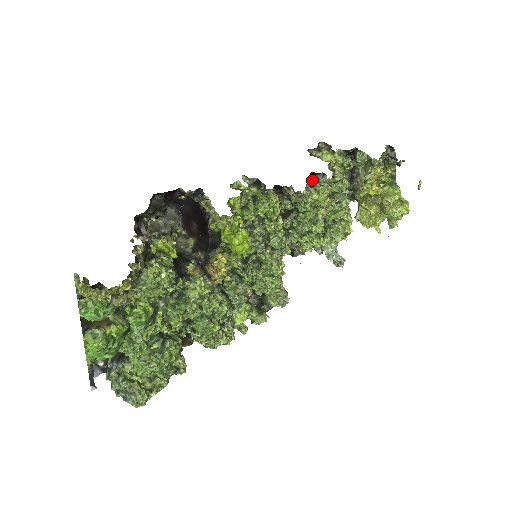
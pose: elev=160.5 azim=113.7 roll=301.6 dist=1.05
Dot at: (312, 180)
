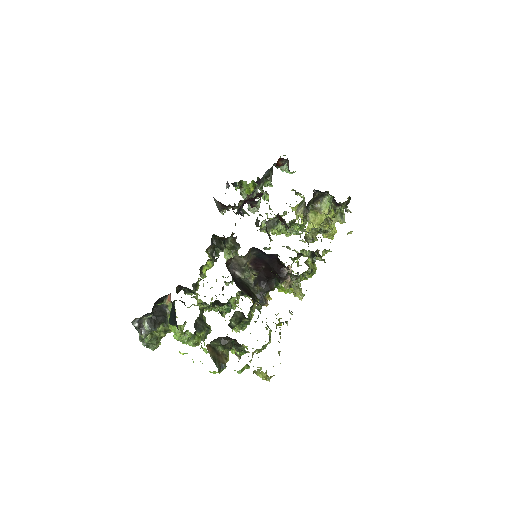
Dot at: (278, 160)
